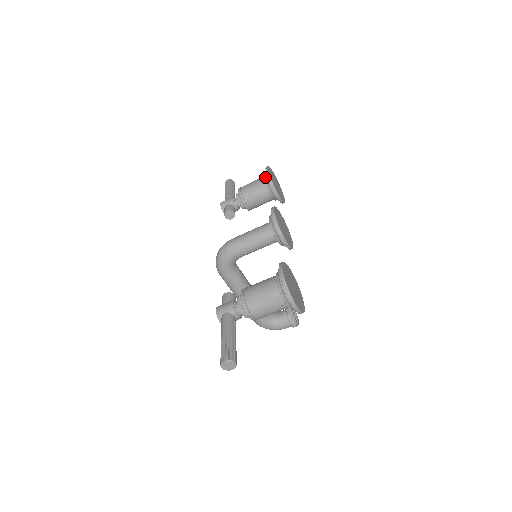
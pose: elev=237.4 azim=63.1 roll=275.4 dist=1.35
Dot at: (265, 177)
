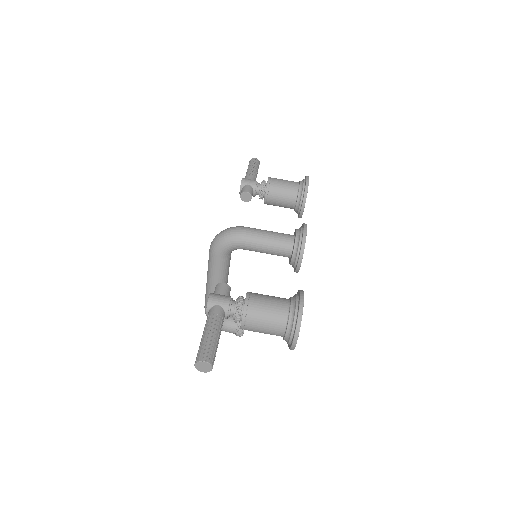
Dot at: (301, 185)
